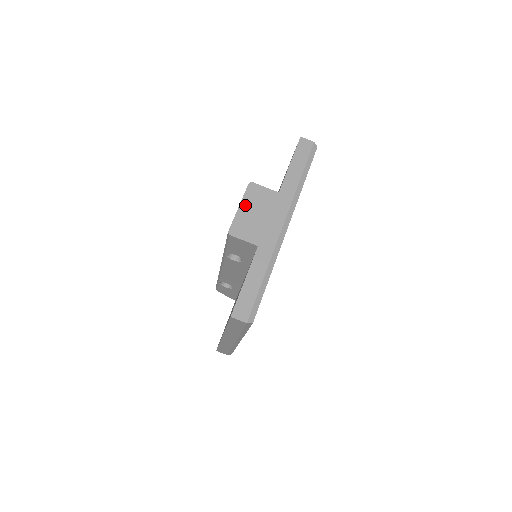
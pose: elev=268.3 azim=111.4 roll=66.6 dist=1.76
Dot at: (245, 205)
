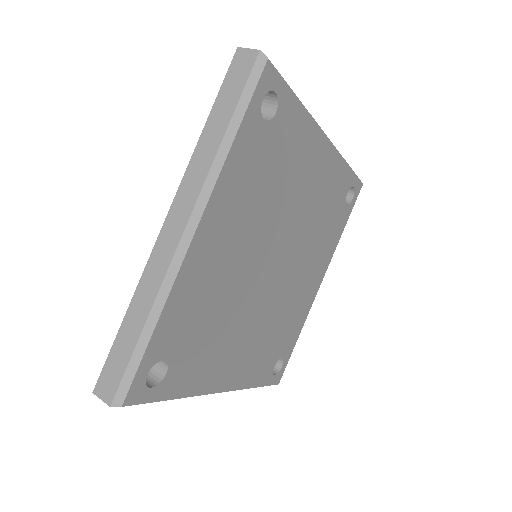
Dot at: occluded
